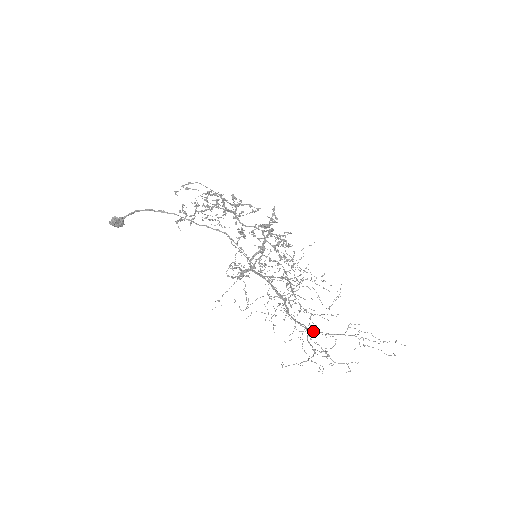
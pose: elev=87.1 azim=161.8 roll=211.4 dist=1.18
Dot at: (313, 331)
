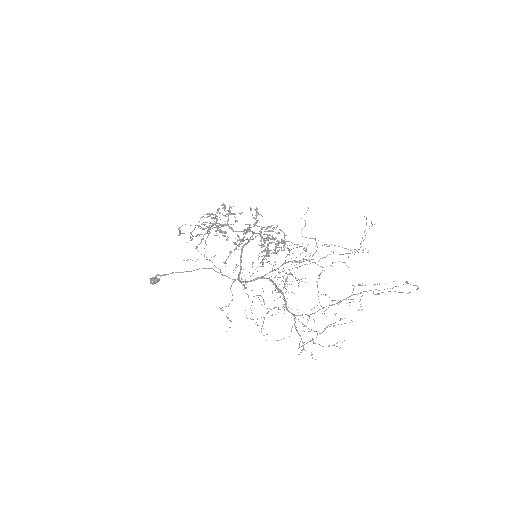
Dot at: (312, 313)
